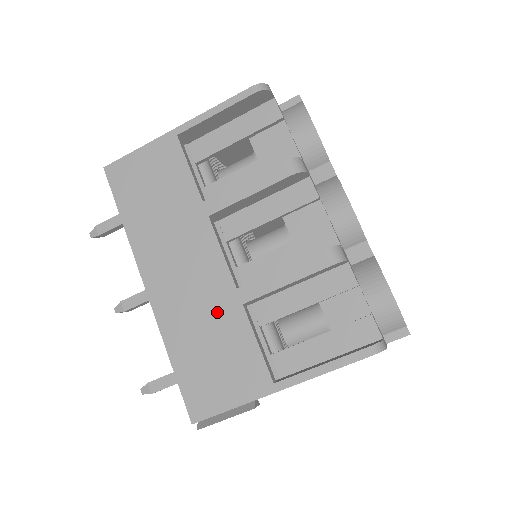
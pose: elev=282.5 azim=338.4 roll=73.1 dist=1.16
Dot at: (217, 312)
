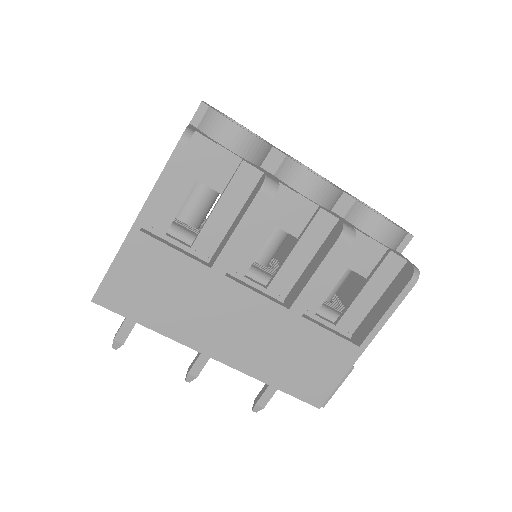
Dot at: (286, 334)
